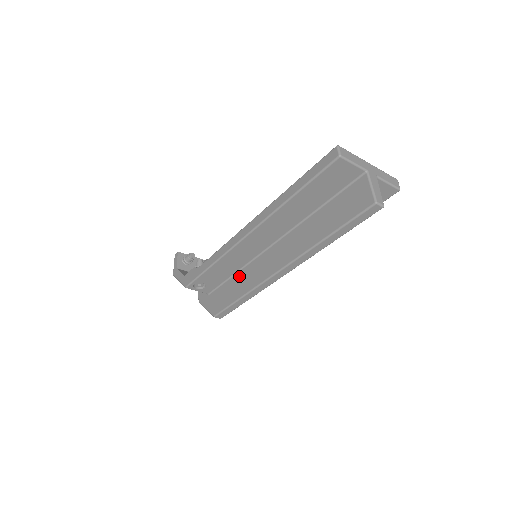
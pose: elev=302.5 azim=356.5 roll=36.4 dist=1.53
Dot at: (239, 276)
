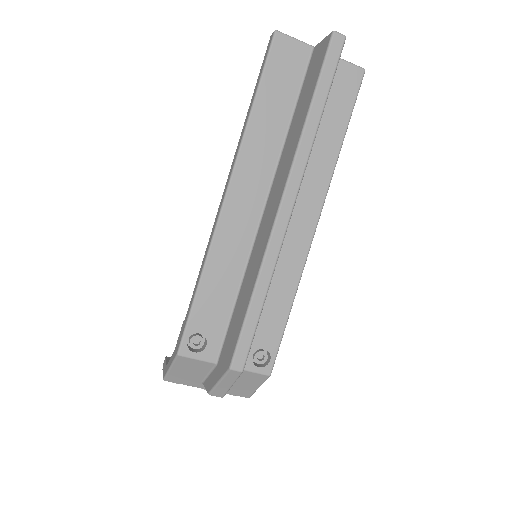
Dot at: (243, 286)
